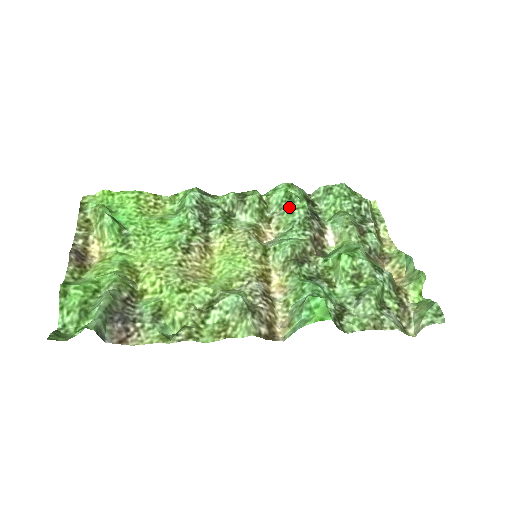
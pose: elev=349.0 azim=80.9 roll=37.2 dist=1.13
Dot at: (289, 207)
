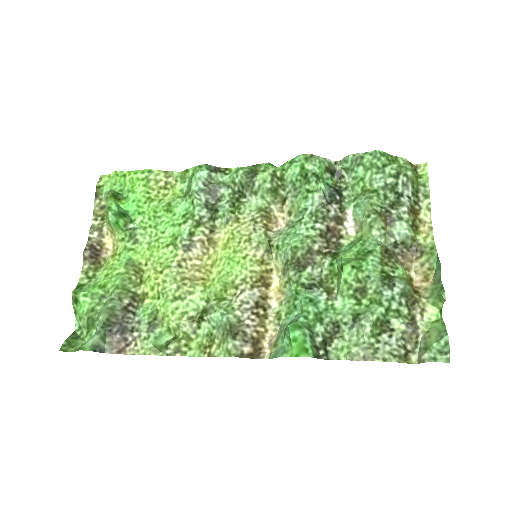
Dot at: (303, 189)
